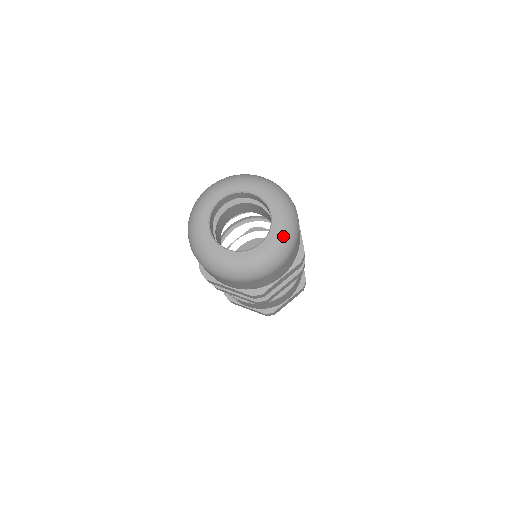
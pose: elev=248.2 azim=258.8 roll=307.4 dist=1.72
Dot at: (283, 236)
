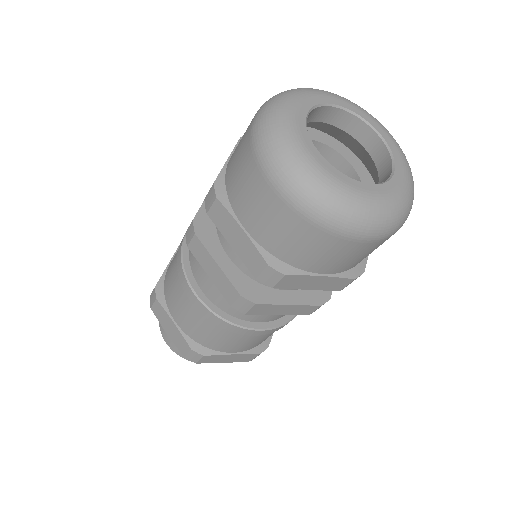
Dot at: (399, 202)
